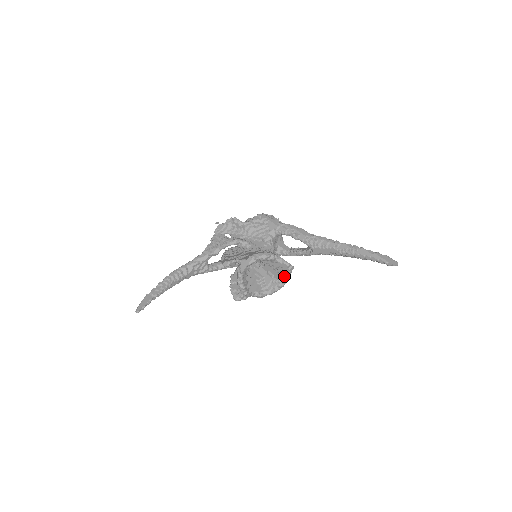
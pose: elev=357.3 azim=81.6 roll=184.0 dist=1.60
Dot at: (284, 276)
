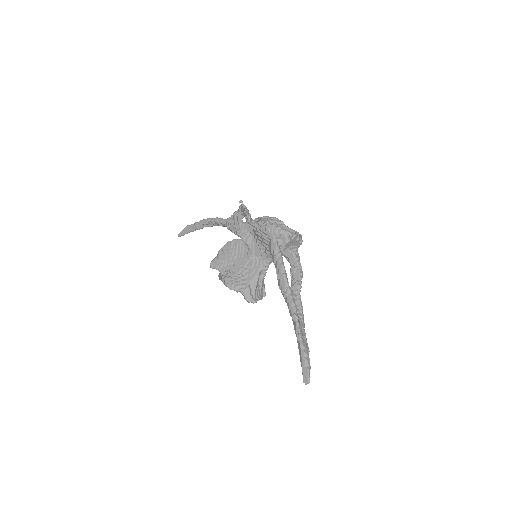
Dot at: occluded
